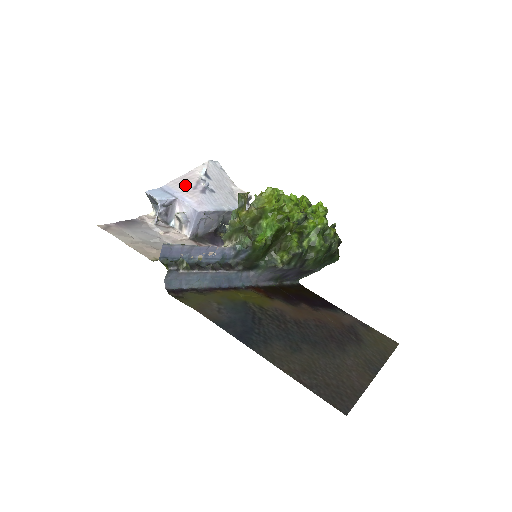
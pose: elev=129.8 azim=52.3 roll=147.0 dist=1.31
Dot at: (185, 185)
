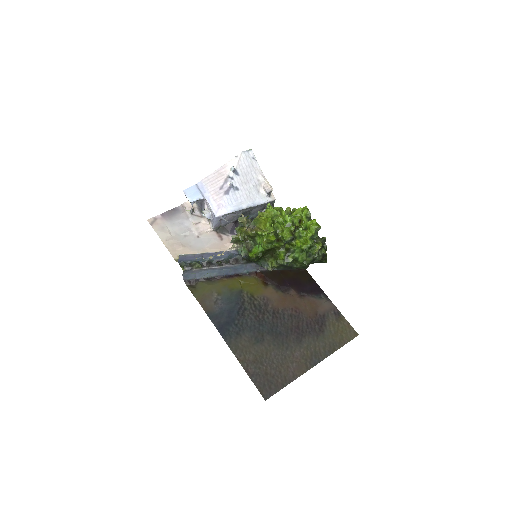
Dot at: (215, 183)
